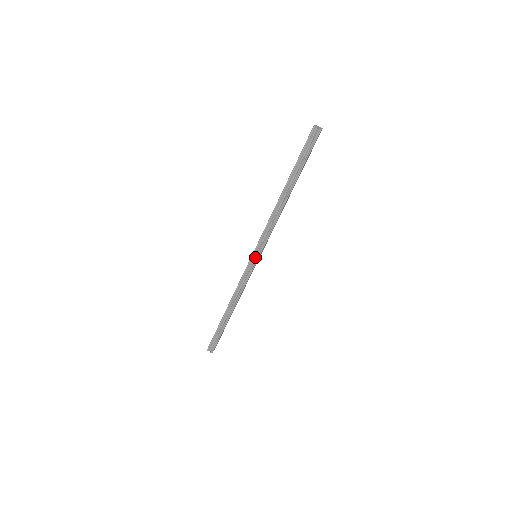
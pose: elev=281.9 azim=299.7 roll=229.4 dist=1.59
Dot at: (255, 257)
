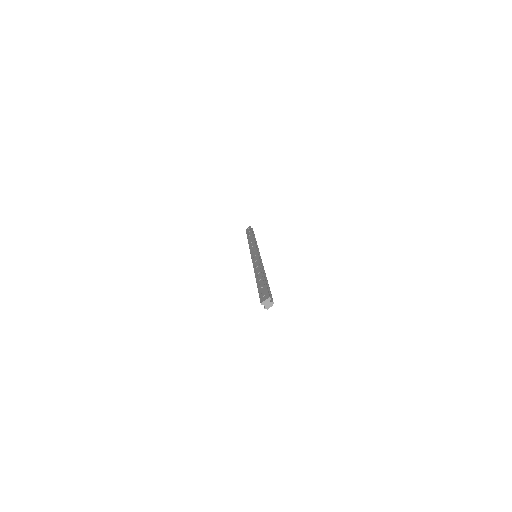
Dot at: occluded
